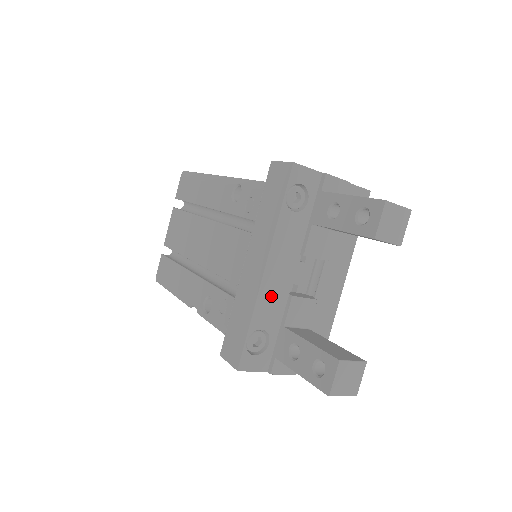
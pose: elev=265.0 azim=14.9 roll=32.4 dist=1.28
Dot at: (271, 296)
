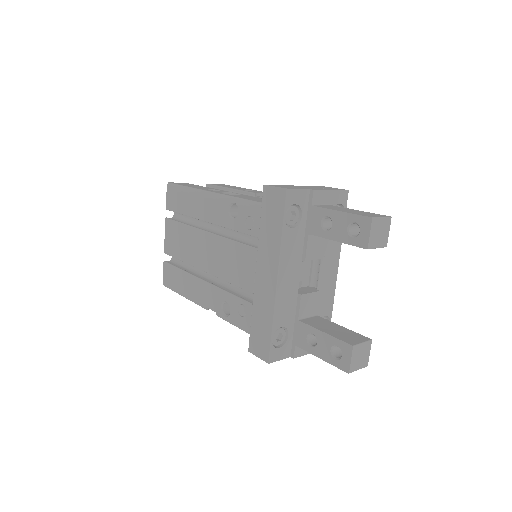
Dot at: (285, 299)
